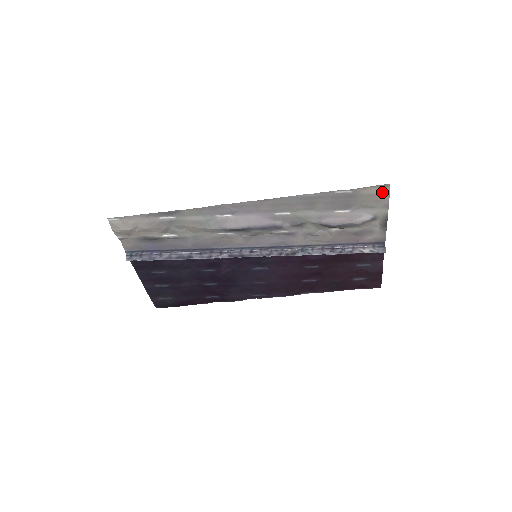
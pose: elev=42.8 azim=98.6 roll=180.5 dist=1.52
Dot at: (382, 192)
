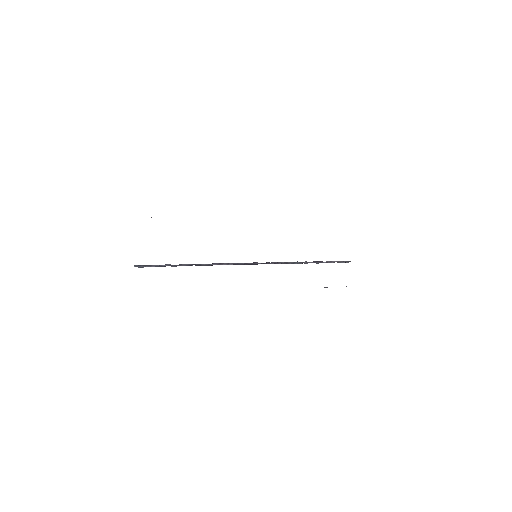
Dot at: occluded
